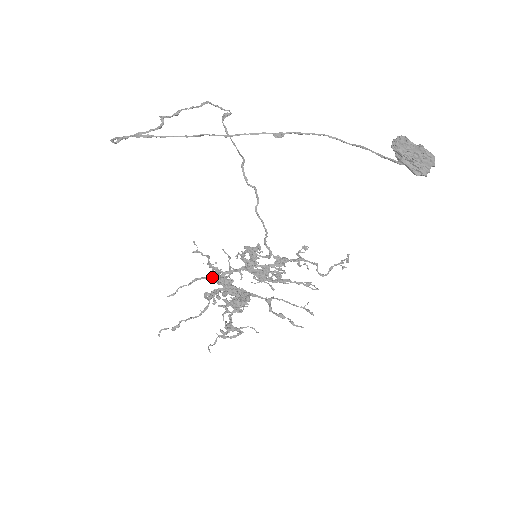
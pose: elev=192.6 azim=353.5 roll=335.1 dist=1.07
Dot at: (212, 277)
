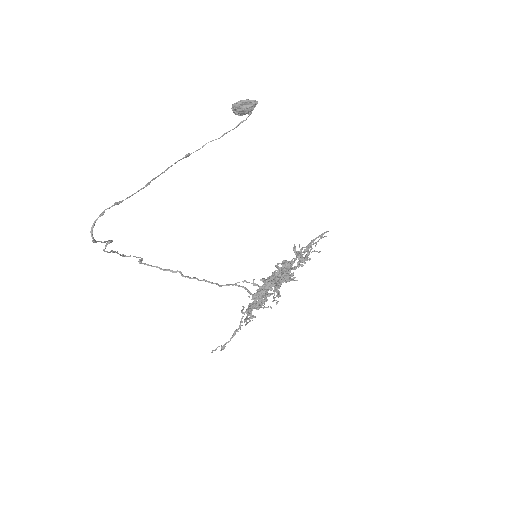
Dot at: (253, 304)
